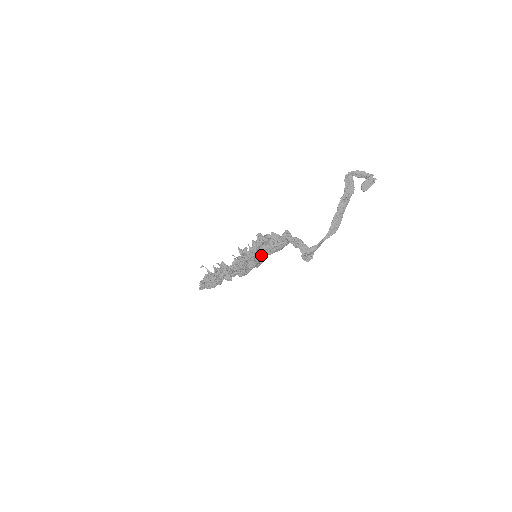
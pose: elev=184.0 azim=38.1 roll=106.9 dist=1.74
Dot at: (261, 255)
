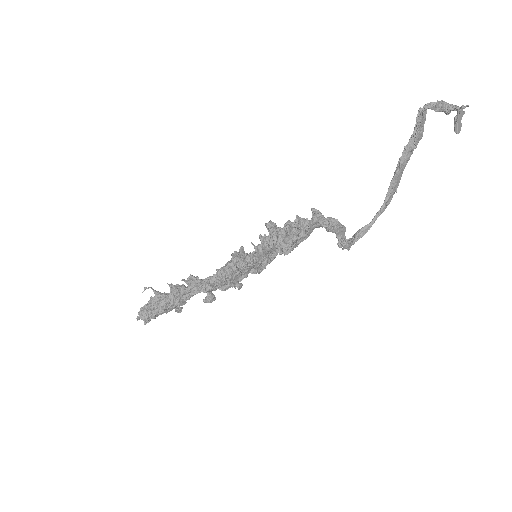
Dot at: (271, 254)
